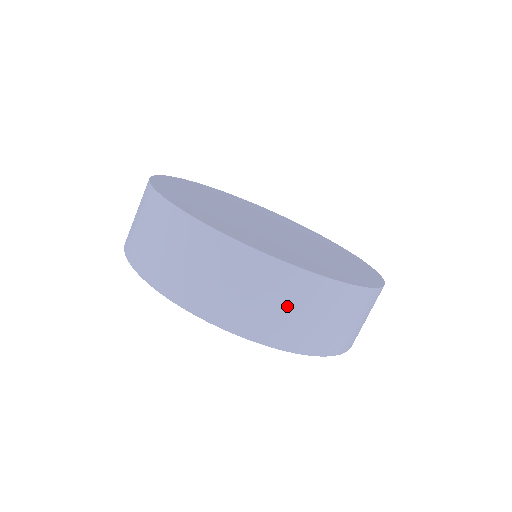
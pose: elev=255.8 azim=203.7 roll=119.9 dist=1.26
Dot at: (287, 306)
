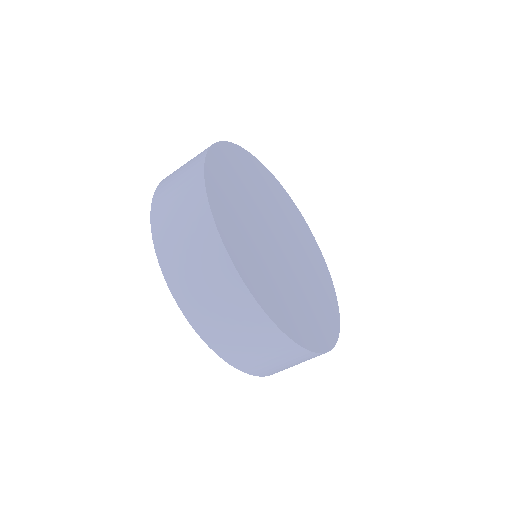
Dot at: occluded
